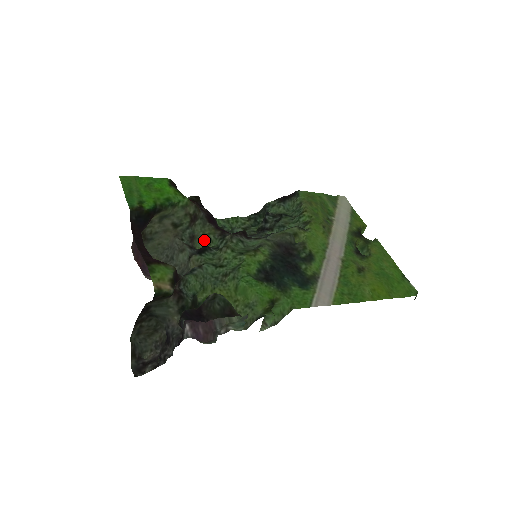
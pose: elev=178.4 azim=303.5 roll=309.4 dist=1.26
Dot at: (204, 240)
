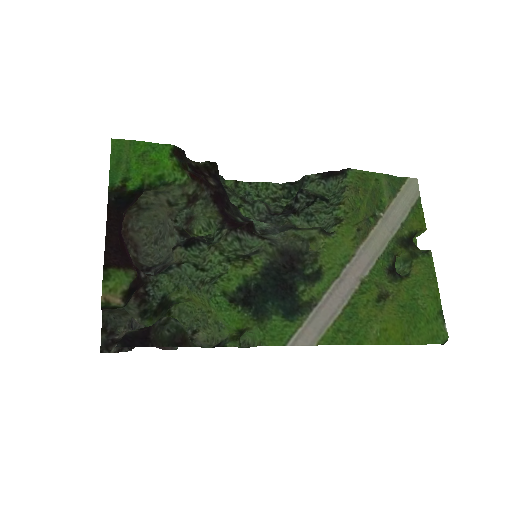
Dot at: (204, 222)
